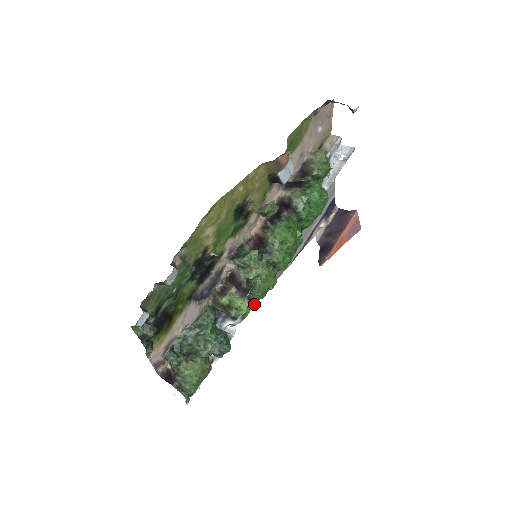
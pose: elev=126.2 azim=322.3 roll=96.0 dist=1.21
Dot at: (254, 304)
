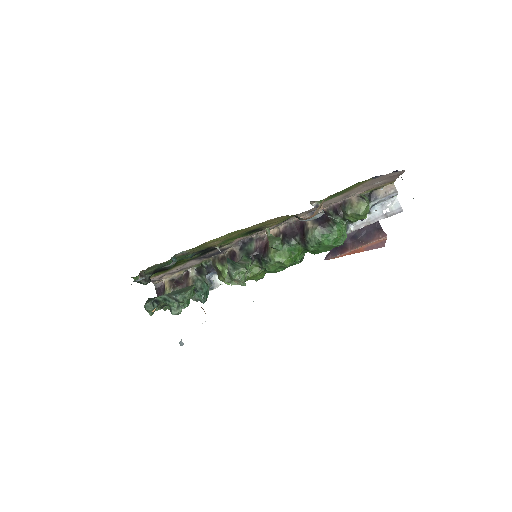
Dot at: occluded
